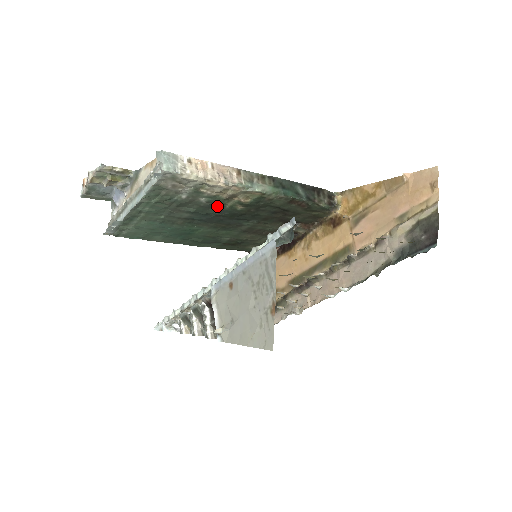
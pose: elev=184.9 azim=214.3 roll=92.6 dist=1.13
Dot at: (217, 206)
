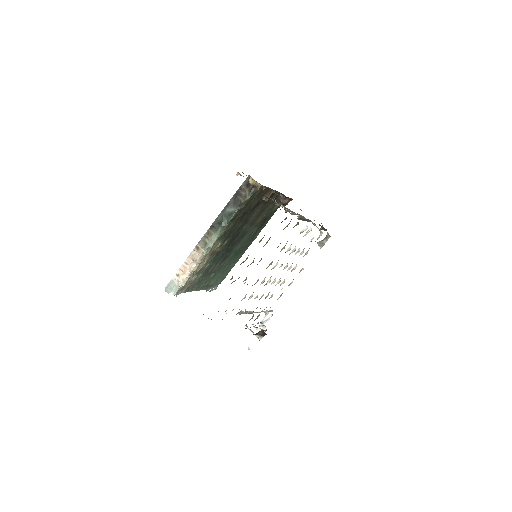
Dot at: (217, 254)
